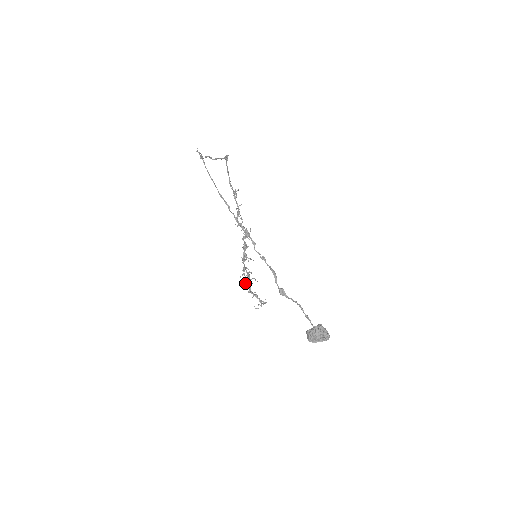
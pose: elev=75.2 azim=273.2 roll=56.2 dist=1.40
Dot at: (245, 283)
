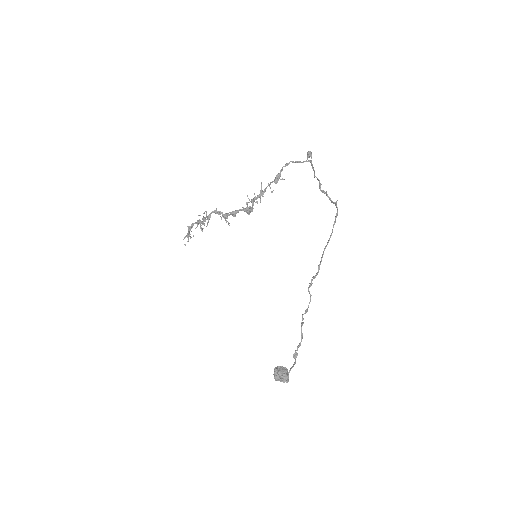
Dot at: (197, 226)
